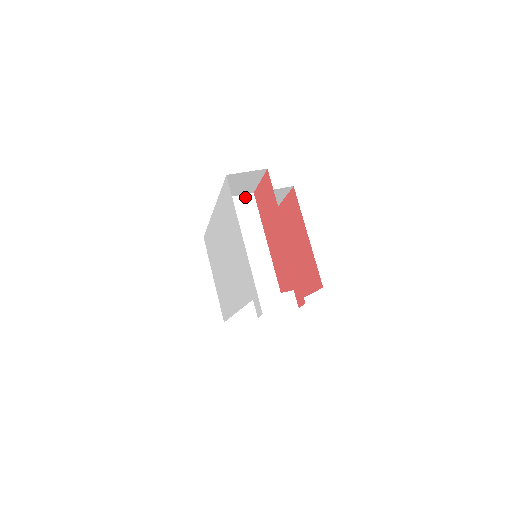
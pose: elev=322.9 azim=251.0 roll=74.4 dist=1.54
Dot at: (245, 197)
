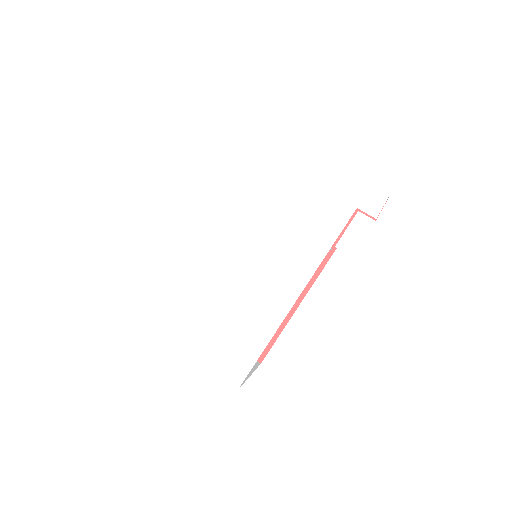
Dot at: occluded
